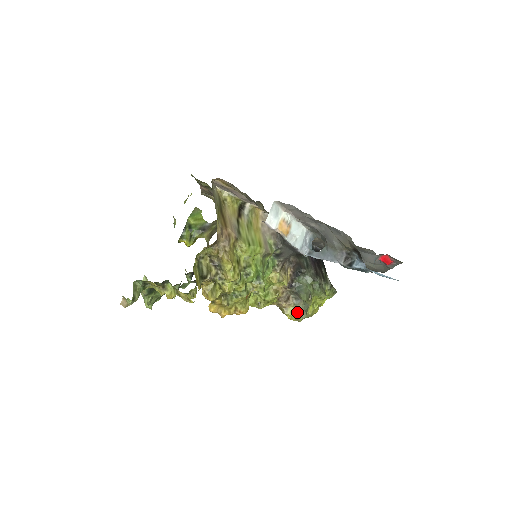
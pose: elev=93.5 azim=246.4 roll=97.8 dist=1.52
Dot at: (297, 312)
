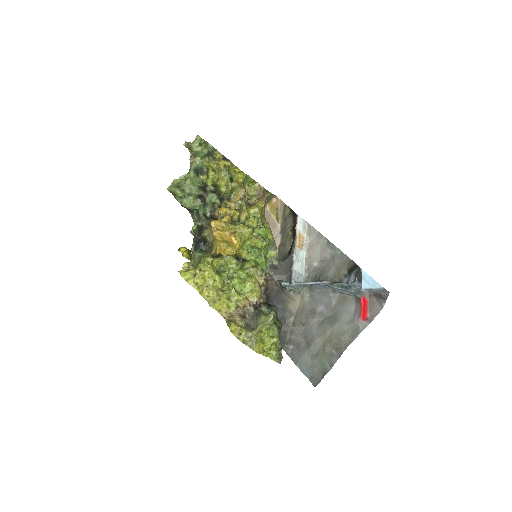
Dot at: (245, 328)
